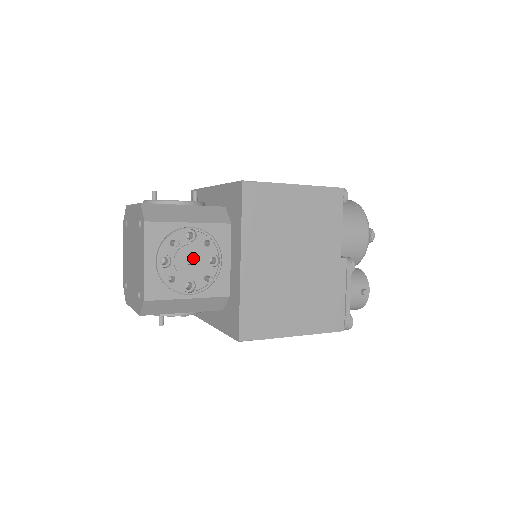
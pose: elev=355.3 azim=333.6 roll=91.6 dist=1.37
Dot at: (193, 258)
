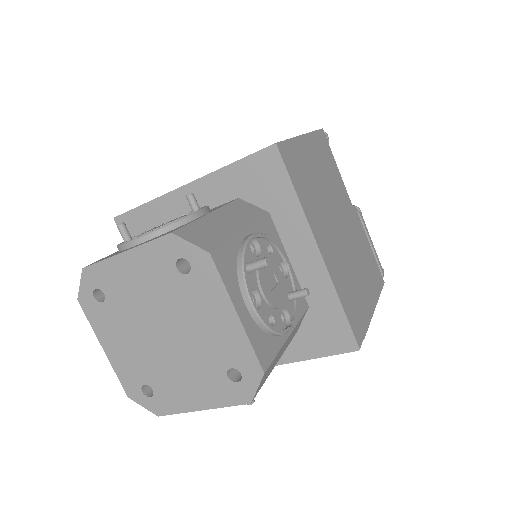
Dot at: (271, 277)
